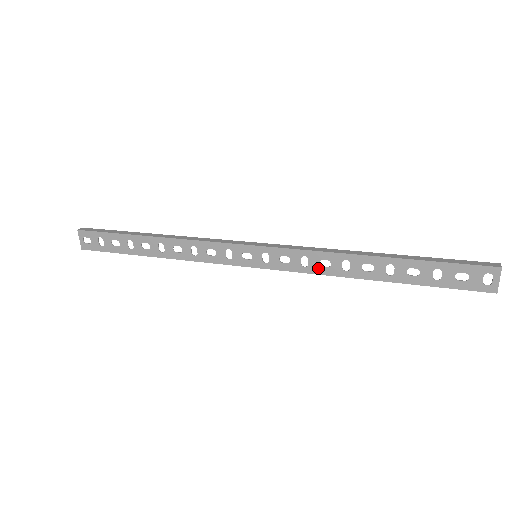
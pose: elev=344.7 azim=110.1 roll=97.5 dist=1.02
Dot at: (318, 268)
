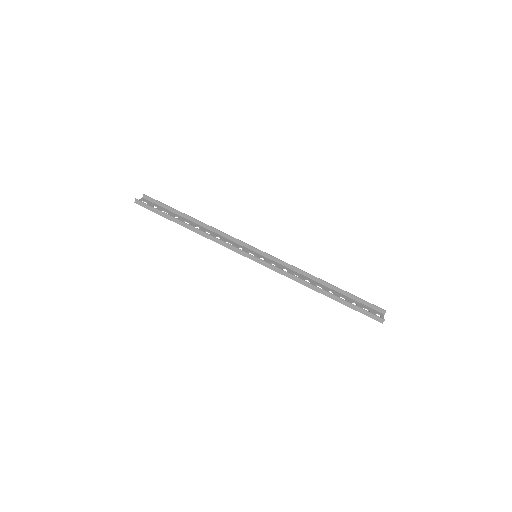
Dot at: (293, 273)
